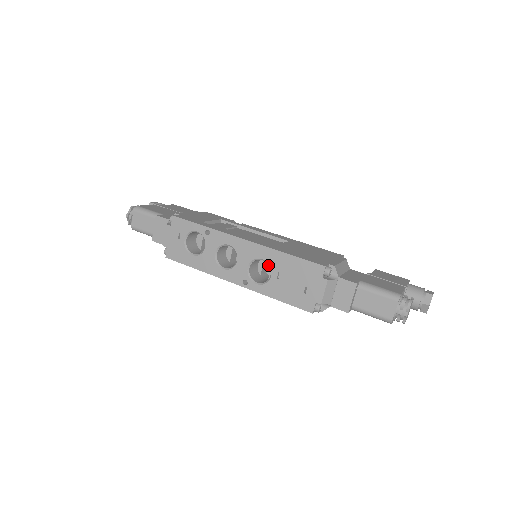
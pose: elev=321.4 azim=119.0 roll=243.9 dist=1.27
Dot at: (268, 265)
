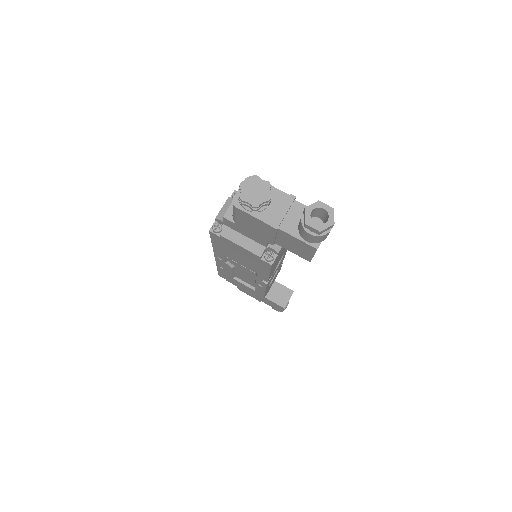
Dot at: occluded
